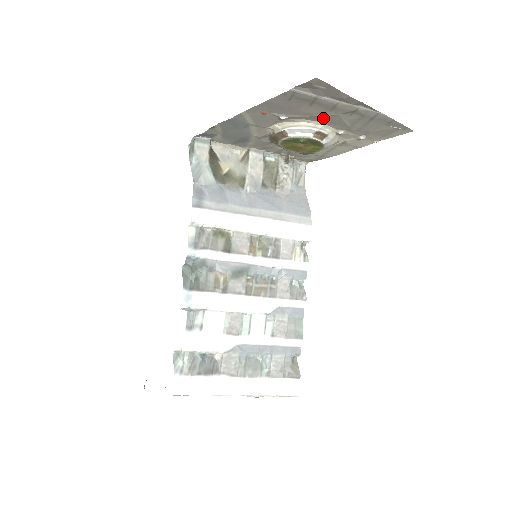
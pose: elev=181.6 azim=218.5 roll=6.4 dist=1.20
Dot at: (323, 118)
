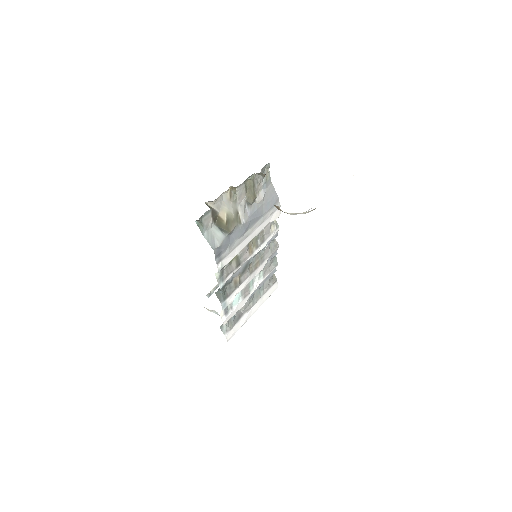
Dot at: occluded
